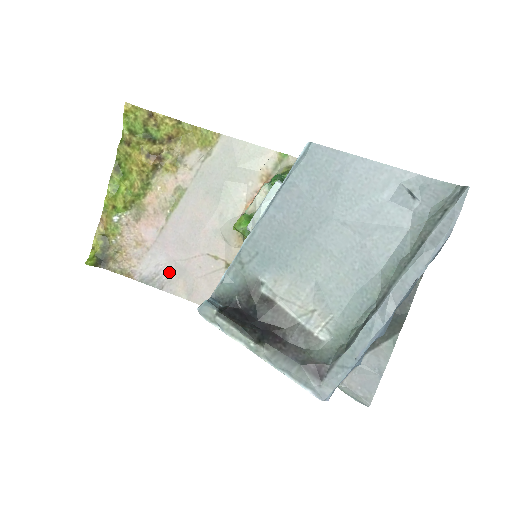
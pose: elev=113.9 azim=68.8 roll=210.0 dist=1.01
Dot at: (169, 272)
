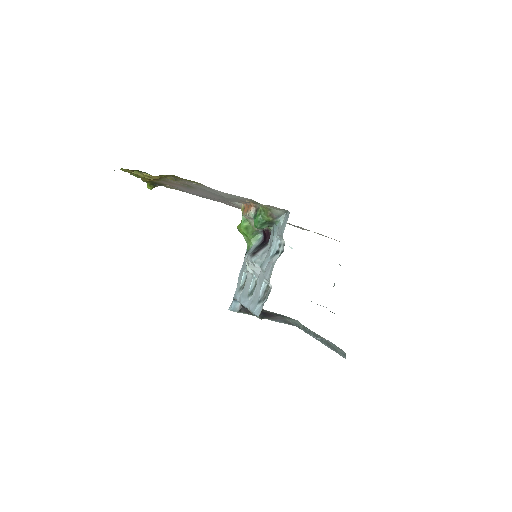
Dot at: (206, 197)
